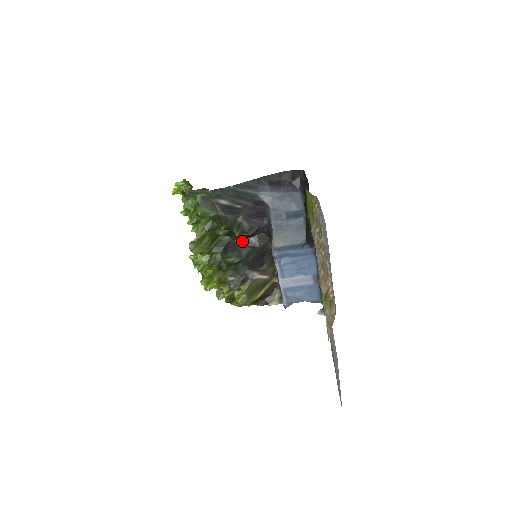
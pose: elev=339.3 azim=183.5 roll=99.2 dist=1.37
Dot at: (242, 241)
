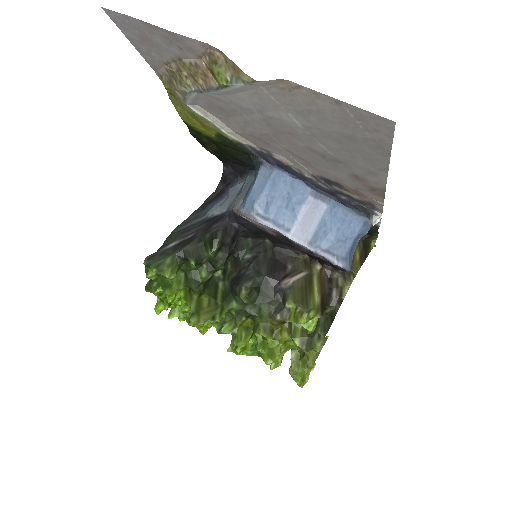
Dot at: (240, 268)
